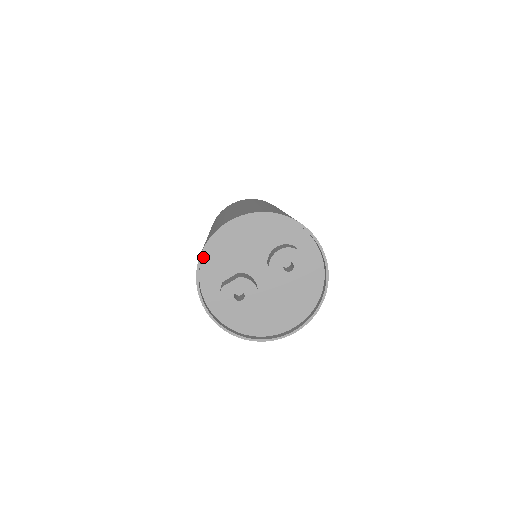
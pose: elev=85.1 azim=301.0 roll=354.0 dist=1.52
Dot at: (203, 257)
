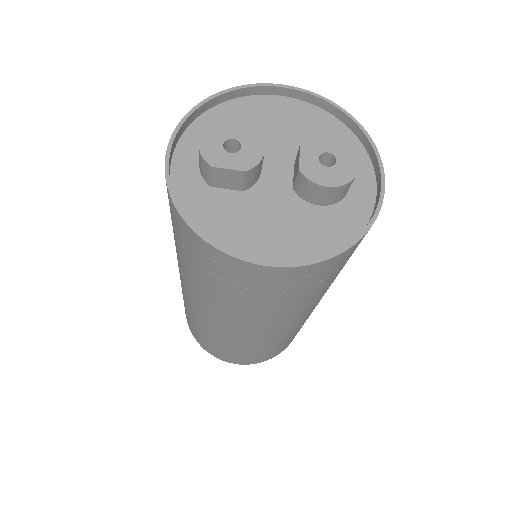
Dot at: (221, 104)
